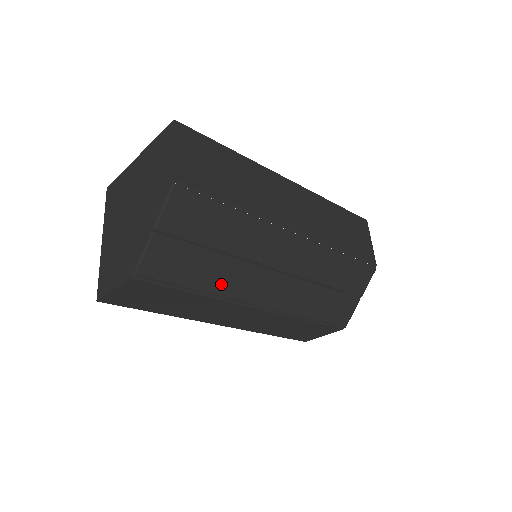
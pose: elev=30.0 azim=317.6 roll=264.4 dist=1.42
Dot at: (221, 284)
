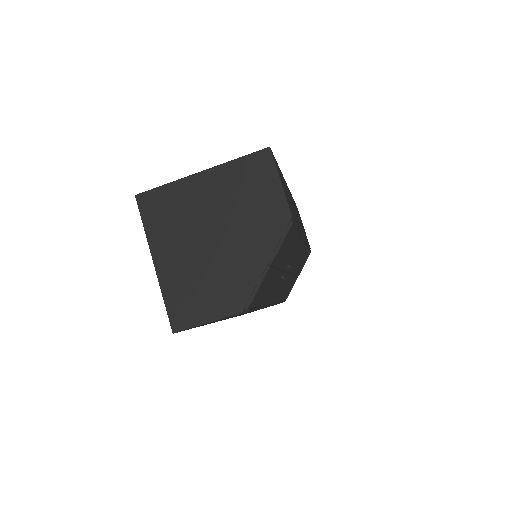
Dot at: (268, 295)
